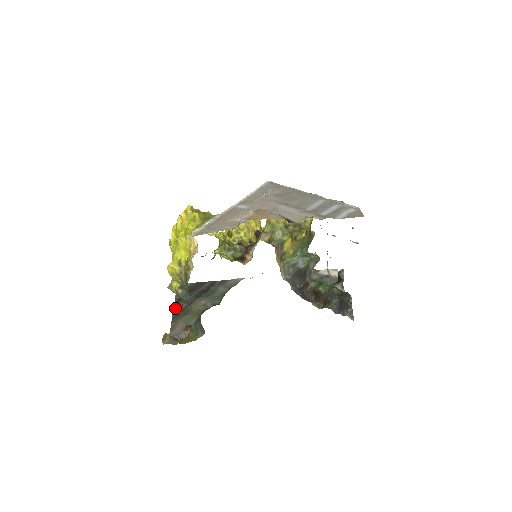
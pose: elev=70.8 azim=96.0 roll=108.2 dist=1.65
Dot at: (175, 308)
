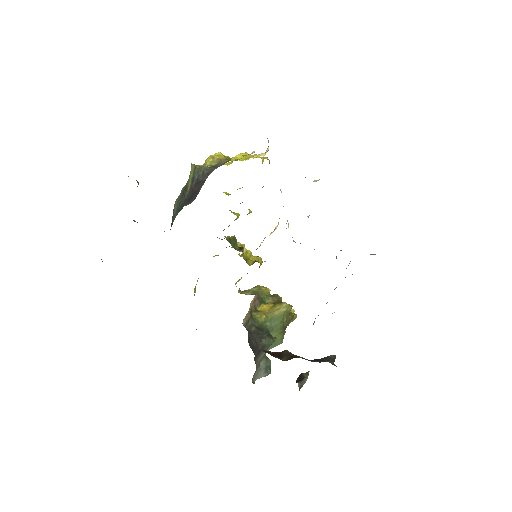
Dot at: occluded
